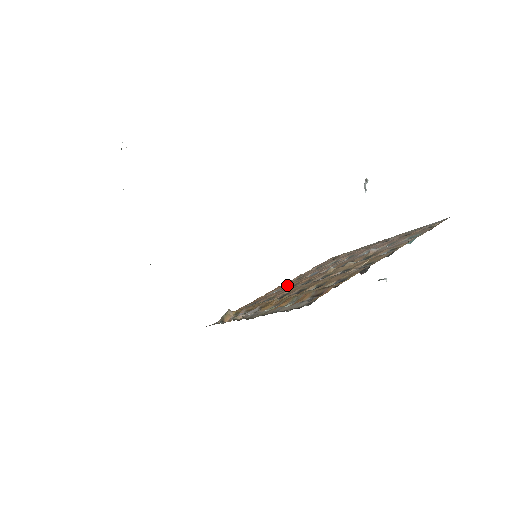
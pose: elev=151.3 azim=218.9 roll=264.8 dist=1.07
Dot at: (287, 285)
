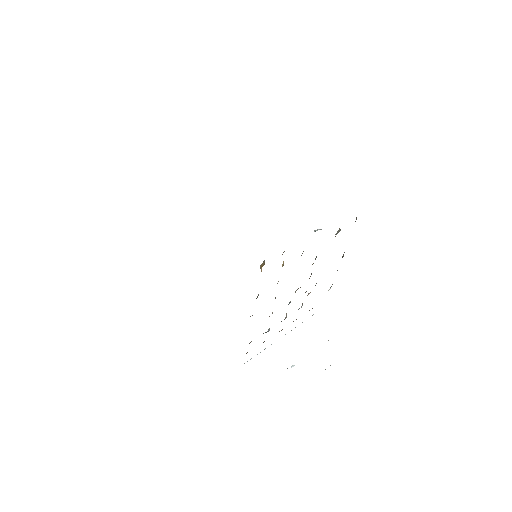
Dot at: occluded
